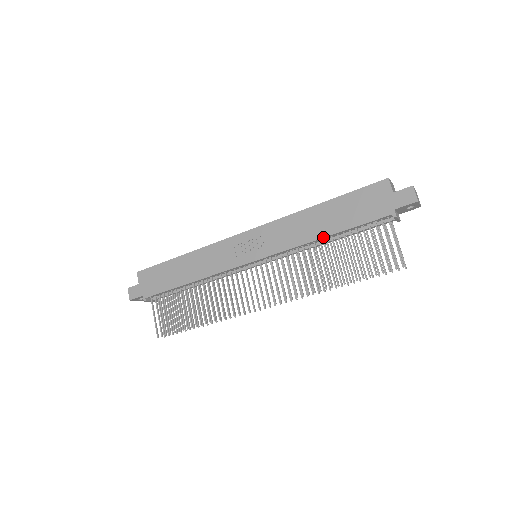
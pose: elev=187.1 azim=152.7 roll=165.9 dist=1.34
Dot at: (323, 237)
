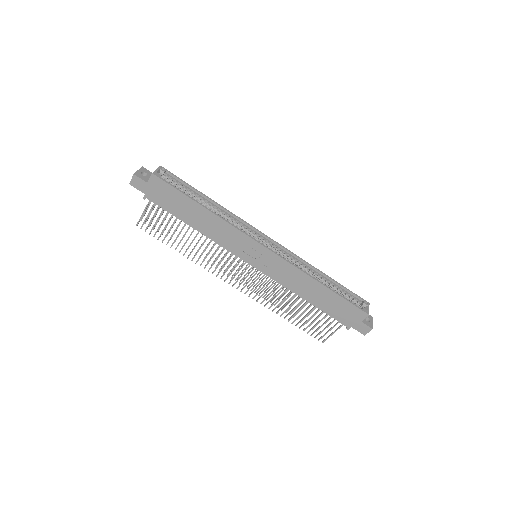
Dot at: (304, 299)
